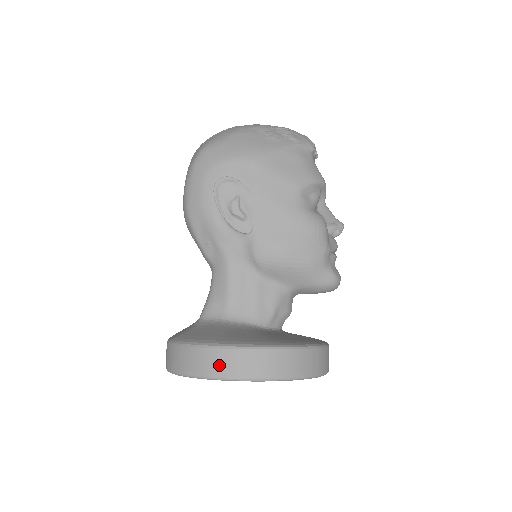
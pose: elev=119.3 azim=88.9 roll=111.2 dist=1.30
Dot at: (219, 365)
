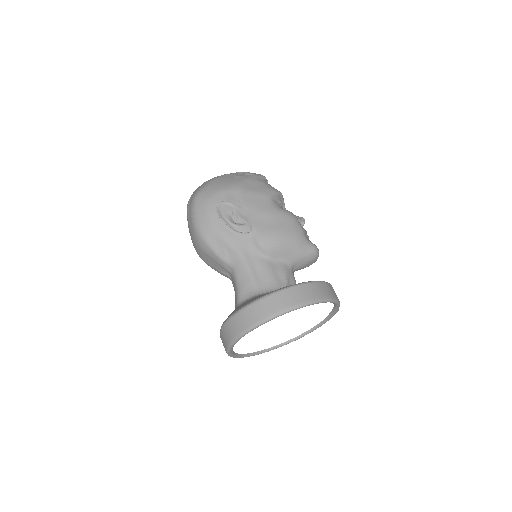
Dot at: (273, 306)
